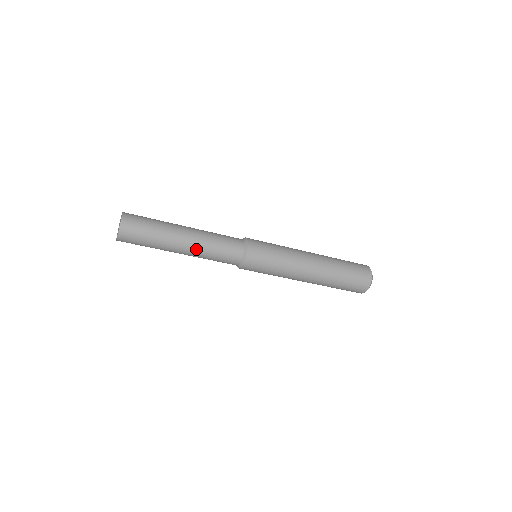
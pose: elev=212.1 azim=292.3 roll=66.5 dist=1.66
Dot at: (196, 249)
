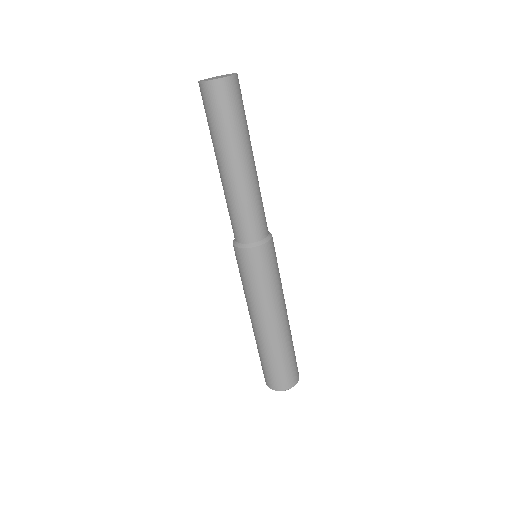
Dot at: (254, 180)
